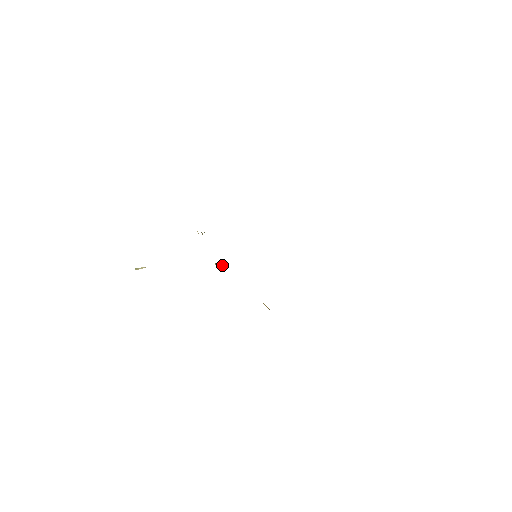
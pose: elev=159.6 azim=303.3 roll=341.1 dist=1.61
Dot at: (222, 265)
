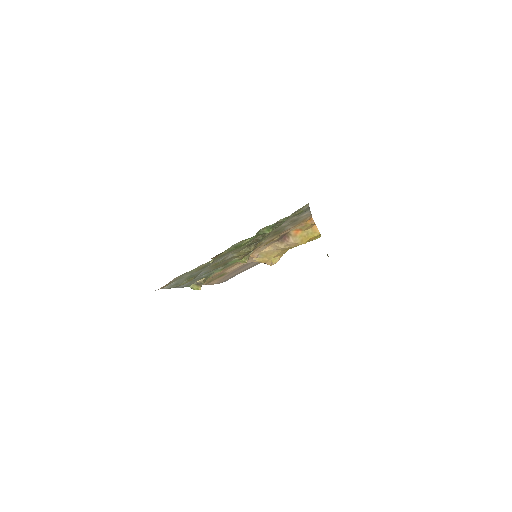
Dot at: (251, 252)
